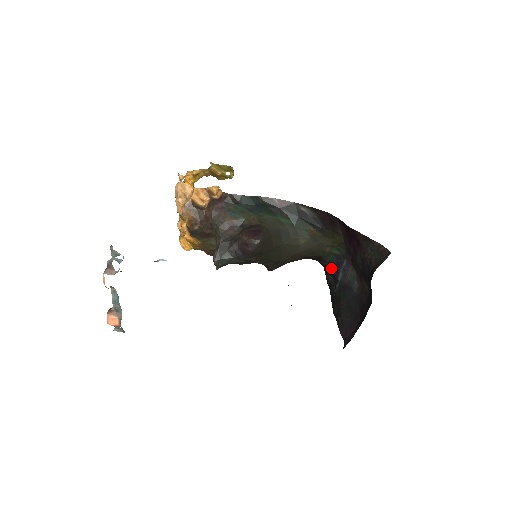
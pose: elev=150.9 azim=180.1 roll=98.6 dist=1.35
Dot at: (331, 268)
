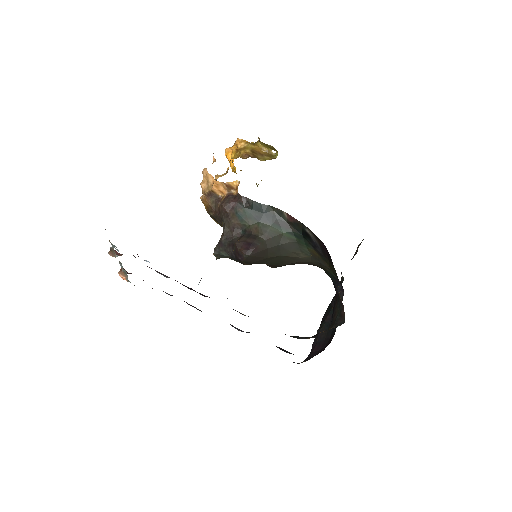
Dot at: (332, 281)
